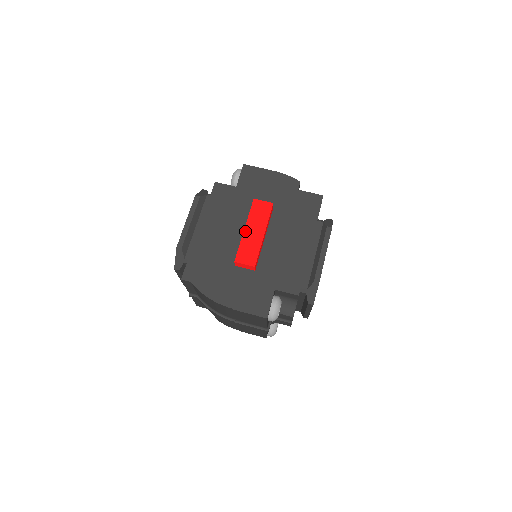
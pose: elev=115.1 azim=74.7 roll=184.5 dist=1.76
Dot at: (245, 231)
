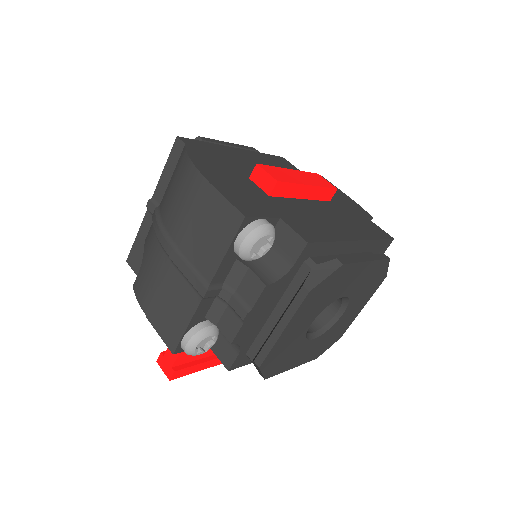
Dot at: (290, 170)
